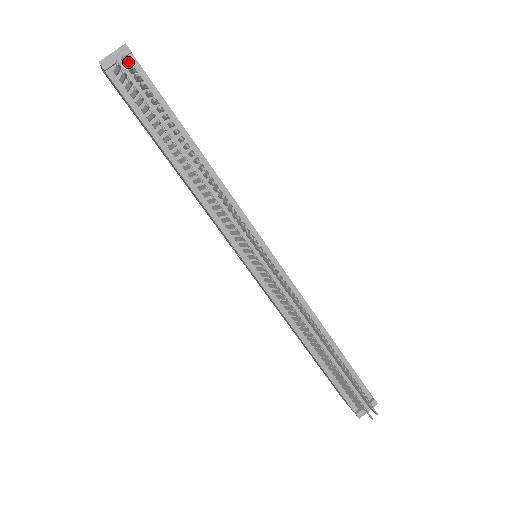
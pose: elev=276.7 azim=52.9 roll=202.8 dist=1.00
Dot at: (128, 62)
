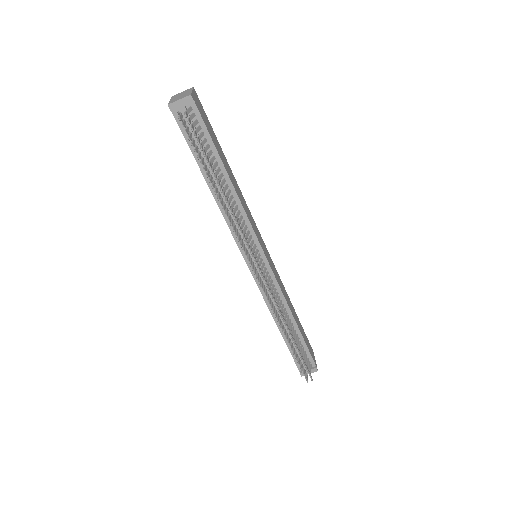
Dot at: (190, 109)
